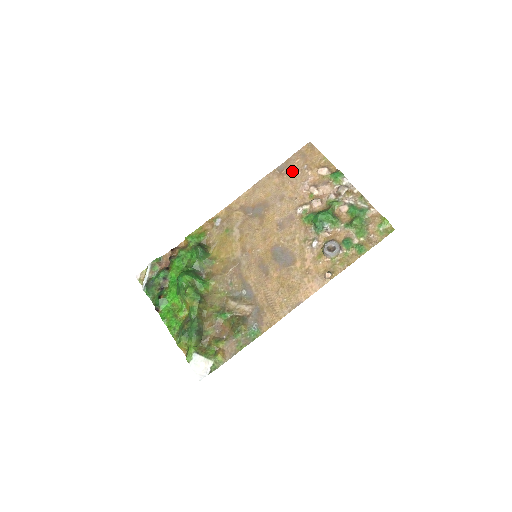
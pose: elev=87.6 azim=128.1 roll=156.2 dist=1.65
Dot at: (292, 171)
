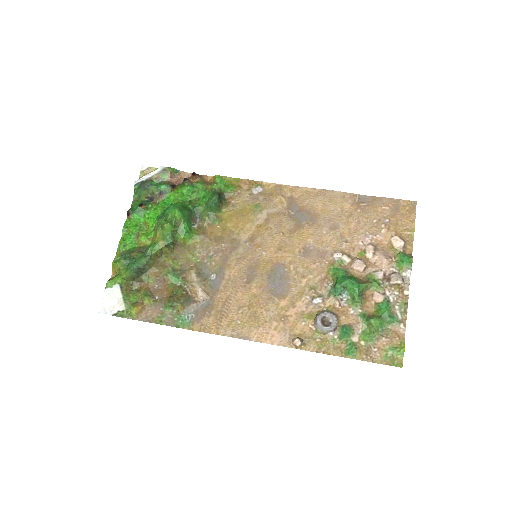
Dot at: (370, 212)
